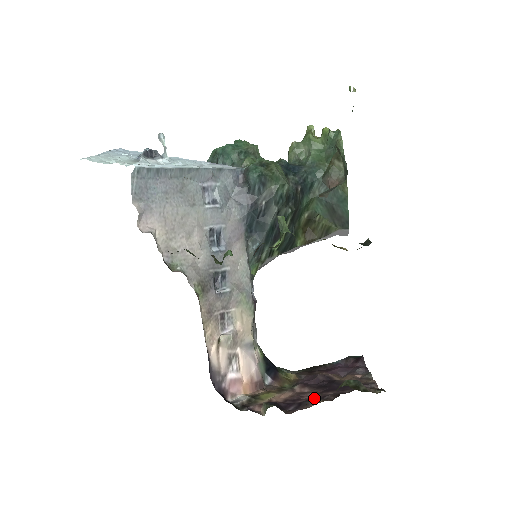
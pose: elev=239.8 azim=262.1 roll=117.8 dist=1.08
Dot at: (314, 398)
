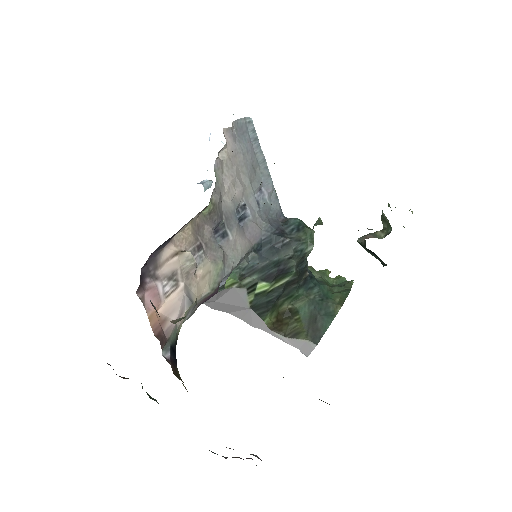
Dot at: occluded
